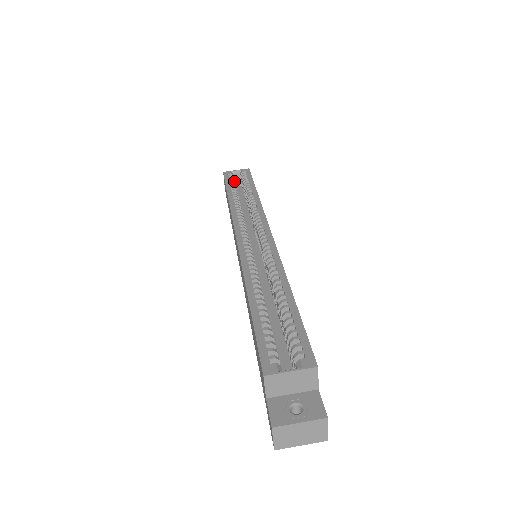
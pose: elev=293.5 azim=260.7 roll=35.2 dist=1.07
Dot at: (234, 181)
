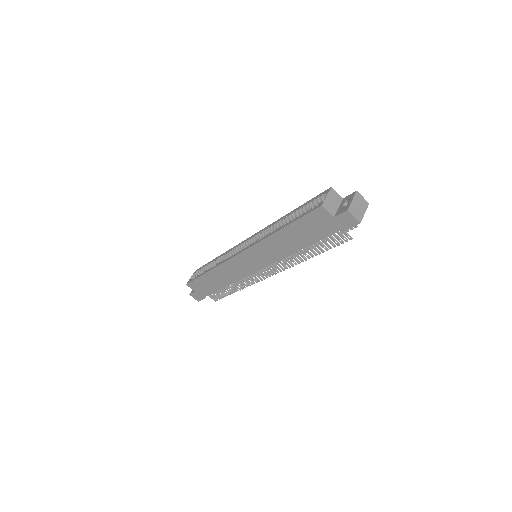
Dot at: occluded
